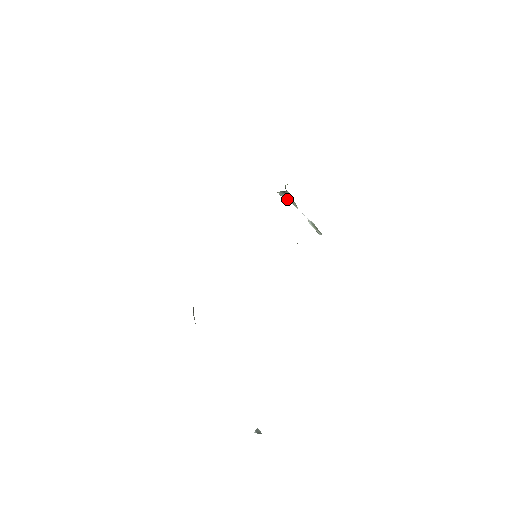
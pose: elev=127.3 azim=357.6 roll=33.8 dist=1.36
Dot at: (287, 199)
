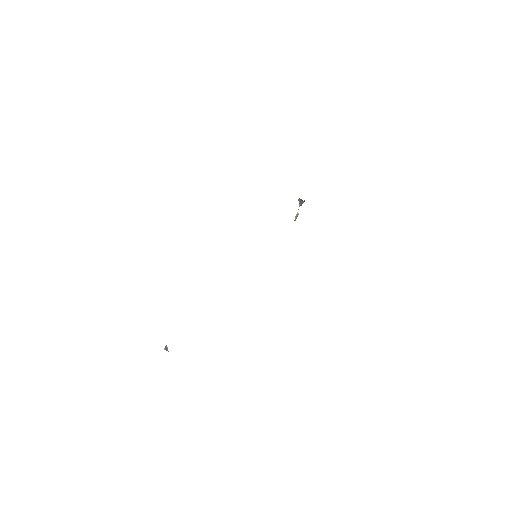
Dot at: (300, 203)
